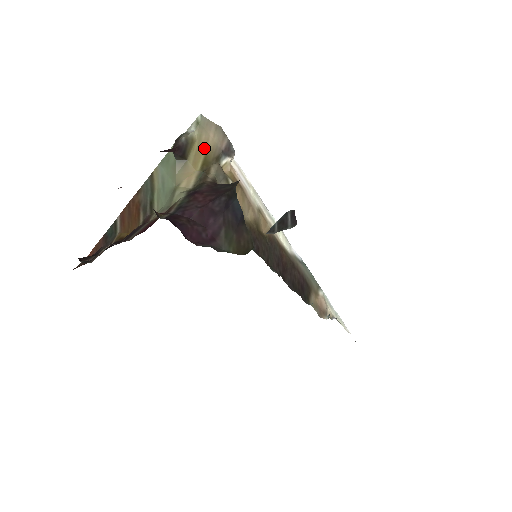
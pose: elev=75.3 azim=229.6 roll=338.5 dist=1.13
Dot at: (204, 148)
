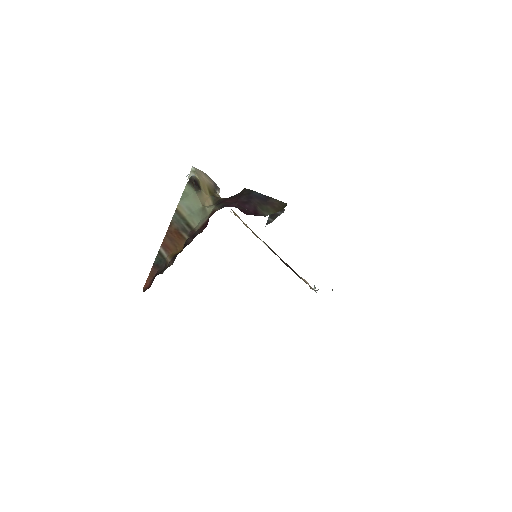
Dot at: (205, 184)
